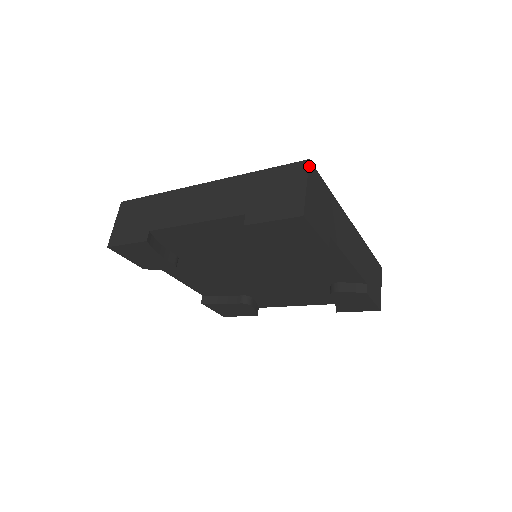
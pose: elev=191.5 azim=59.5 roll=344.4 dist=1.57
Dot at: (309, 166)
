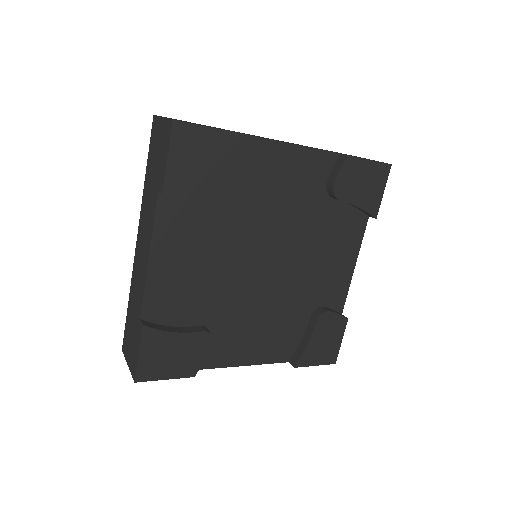
Dot at: occluded
